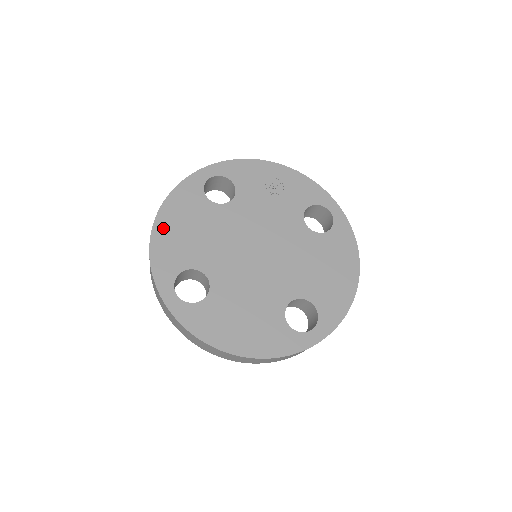
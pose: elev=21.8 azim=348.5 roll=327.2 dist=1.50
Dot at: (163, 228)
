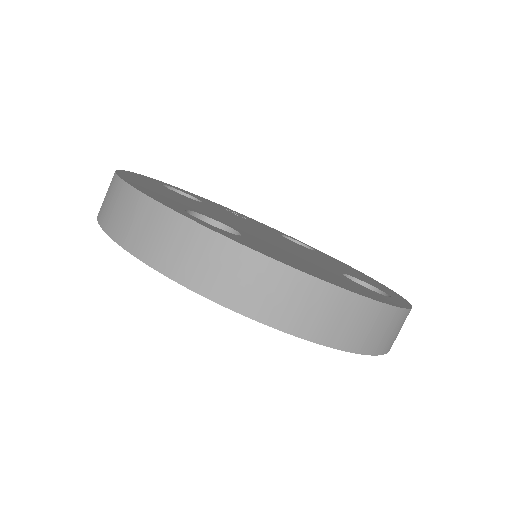
Dot at: (132, 180)
